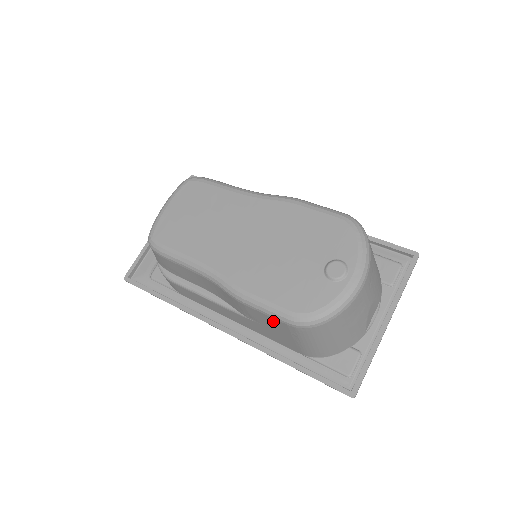
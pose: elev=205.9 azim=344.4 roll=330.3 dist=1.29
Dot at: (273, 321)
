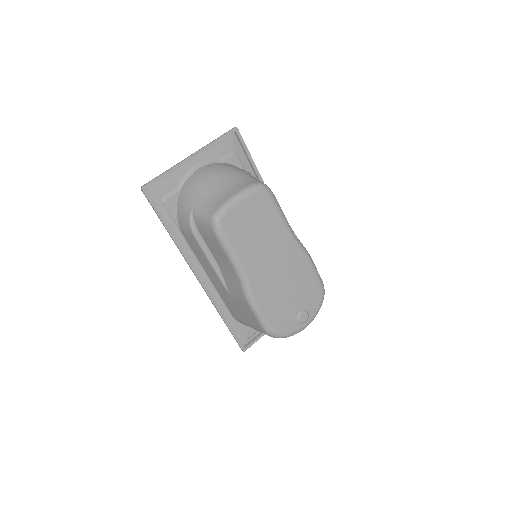
Dot at: (254, 319)
